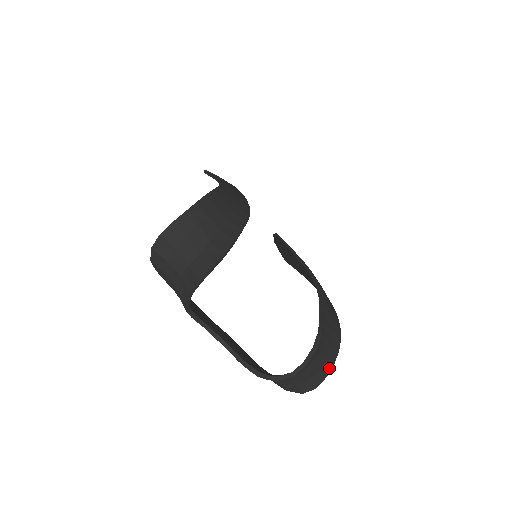
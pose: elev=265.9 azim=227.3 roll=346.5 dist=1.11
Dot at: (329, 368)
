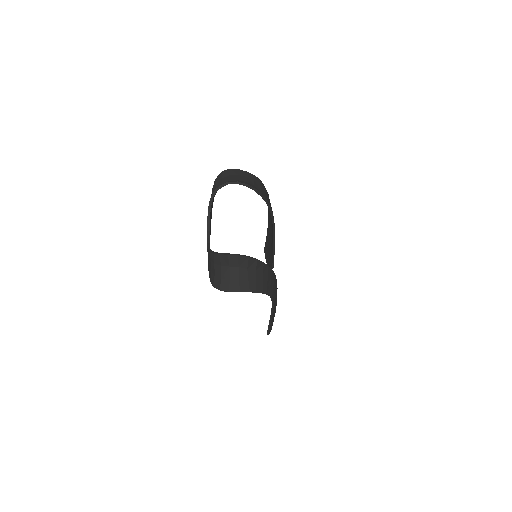
Dot at: (245, 289)
